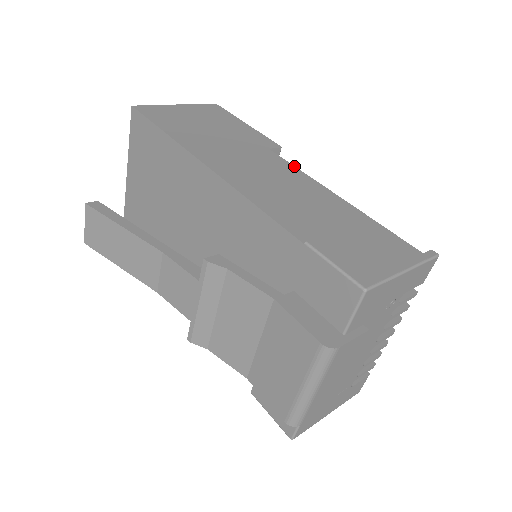
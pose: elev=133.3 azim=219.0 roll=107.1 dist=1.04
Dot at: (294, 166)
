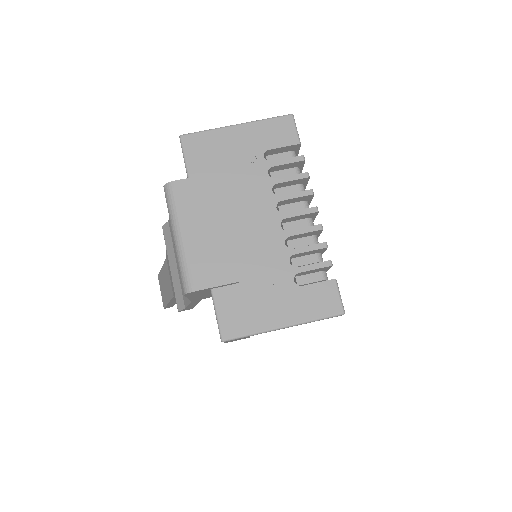
Dot at: occluded
